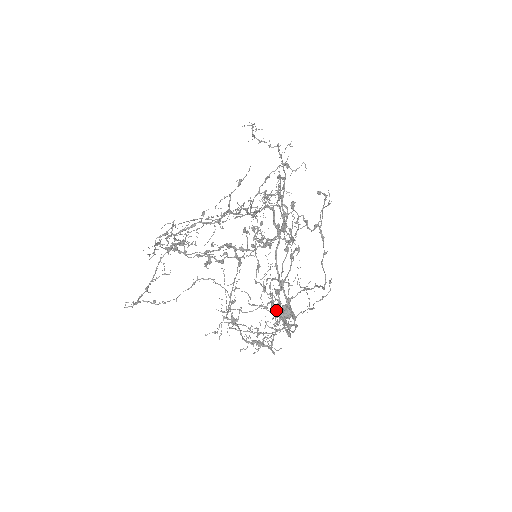
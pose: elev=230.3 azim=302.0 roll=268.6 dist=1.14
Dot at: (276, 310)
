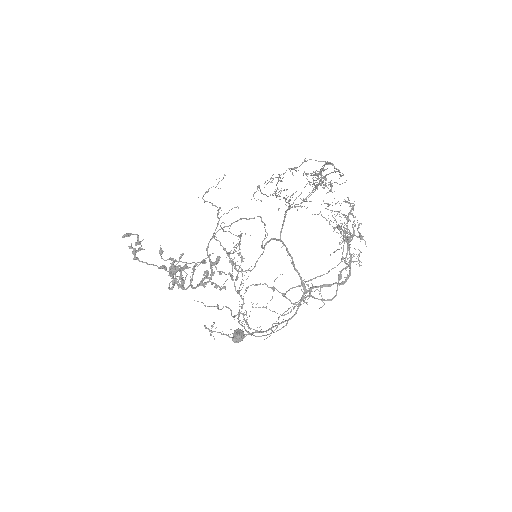
Dot at: occluded
